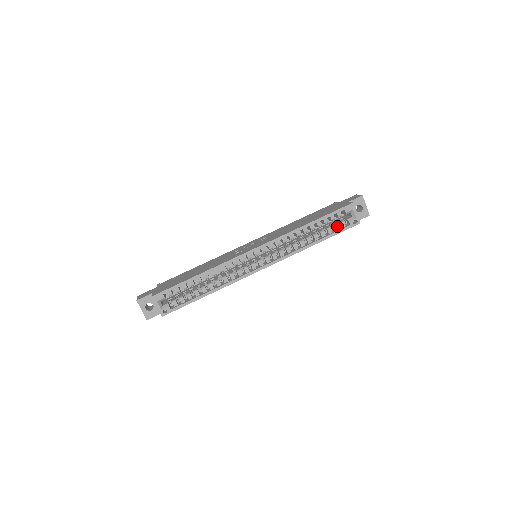
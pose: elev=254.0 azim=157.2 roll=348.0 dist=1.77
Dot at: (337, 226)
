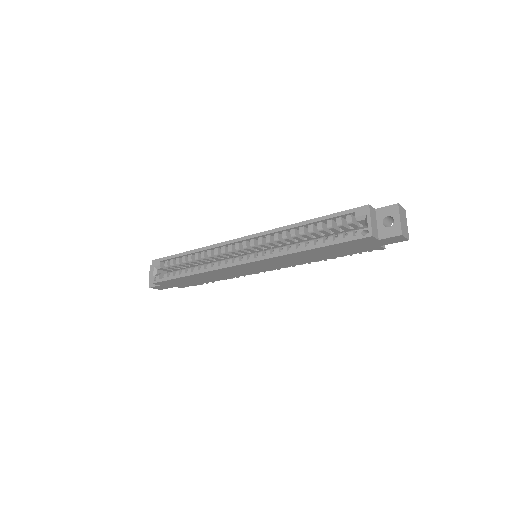
Dot at: (342, 234)
